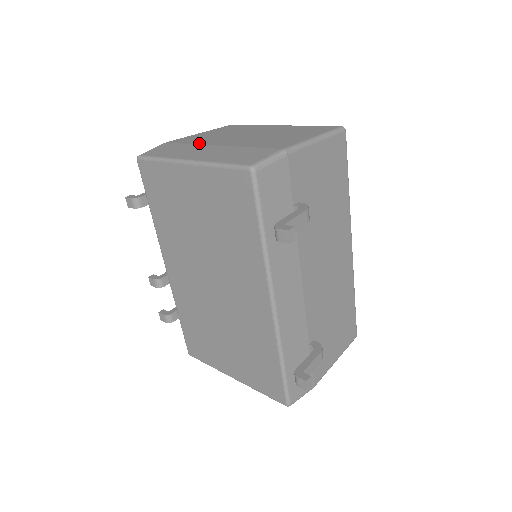
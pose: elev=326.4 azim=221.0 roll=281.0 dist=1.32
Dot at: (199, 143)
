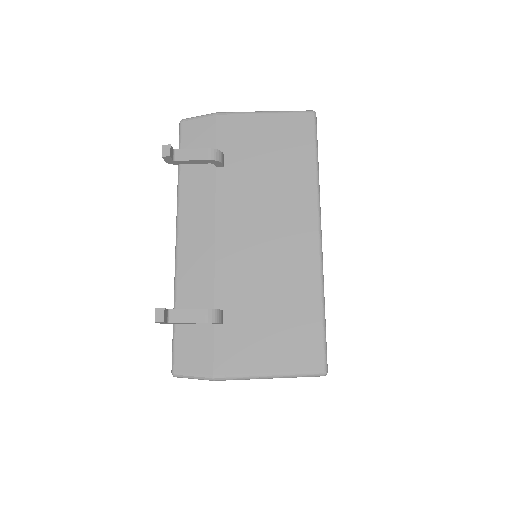
Dot at: occluded
